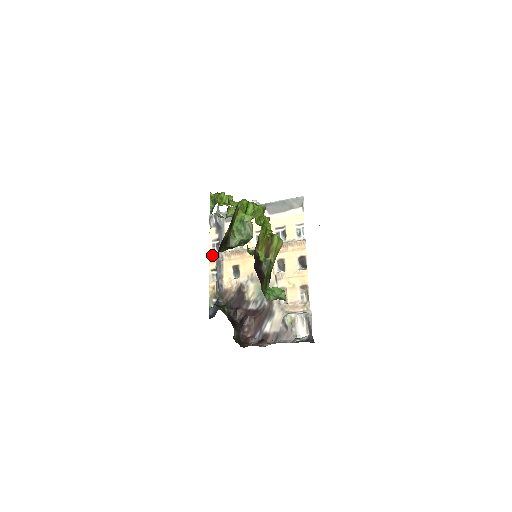
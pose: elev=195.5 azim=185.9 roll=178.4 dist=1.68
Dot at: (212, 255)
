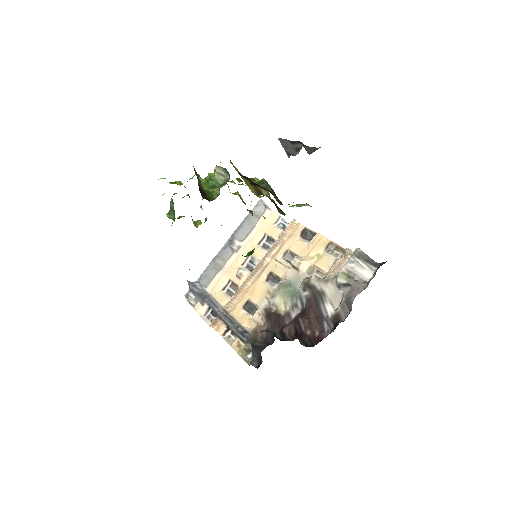
Dot at: (213, 322)
